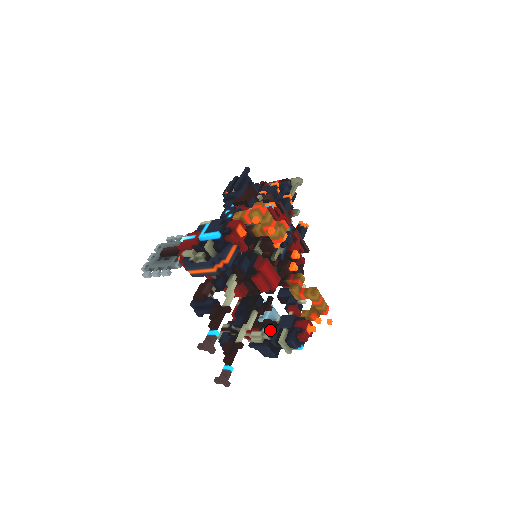
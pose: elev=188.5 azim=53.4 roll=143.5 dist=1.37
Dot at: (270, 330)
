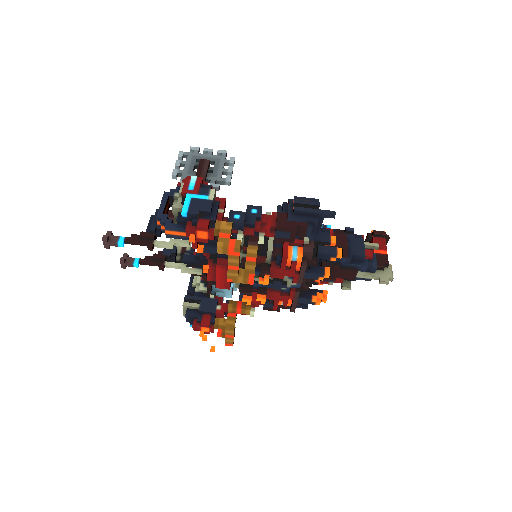
Dot at: (202, 291)
